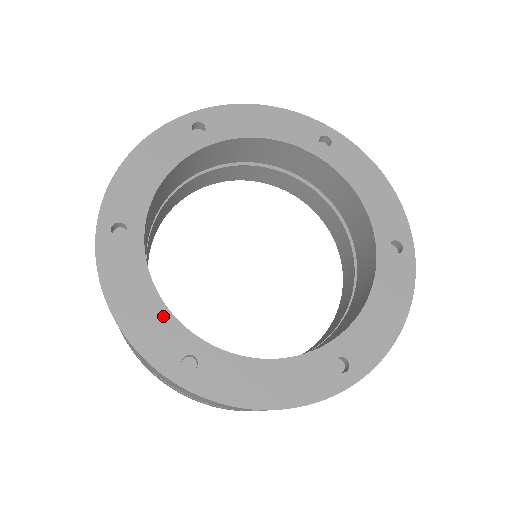
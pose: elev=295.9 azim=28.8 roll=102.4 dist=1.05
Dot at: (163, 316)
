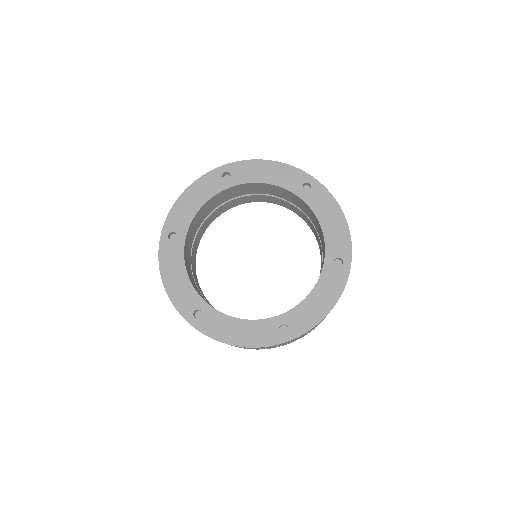
Dot at: (188, 287)
